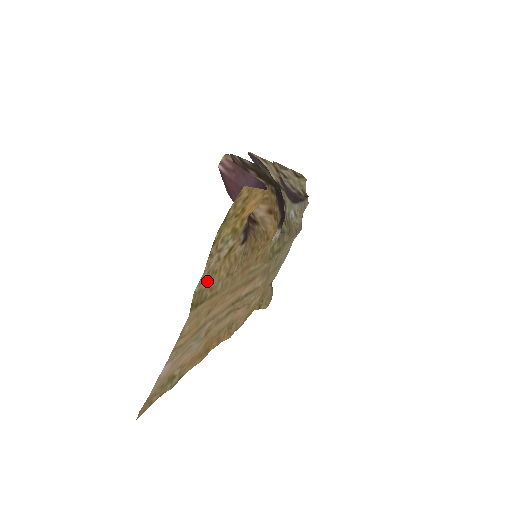
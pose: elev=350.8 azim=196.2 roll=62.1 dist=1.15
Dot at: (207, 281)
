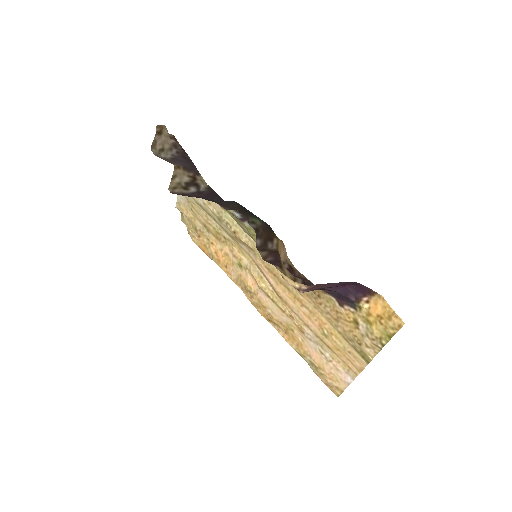
Dot at: (360, 346)
